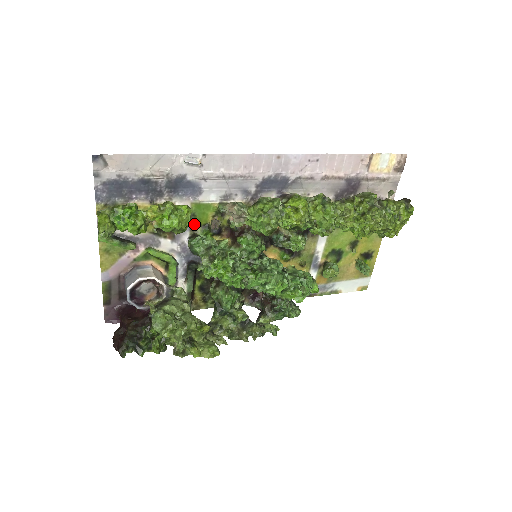
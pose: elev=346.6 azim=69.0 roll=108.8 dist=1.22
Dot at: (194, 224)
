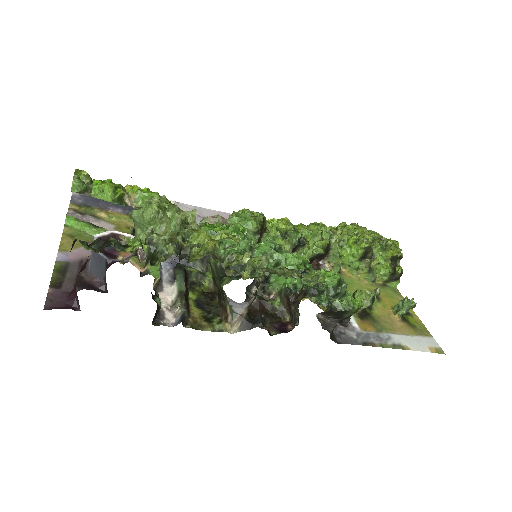
Dot at: occluded
